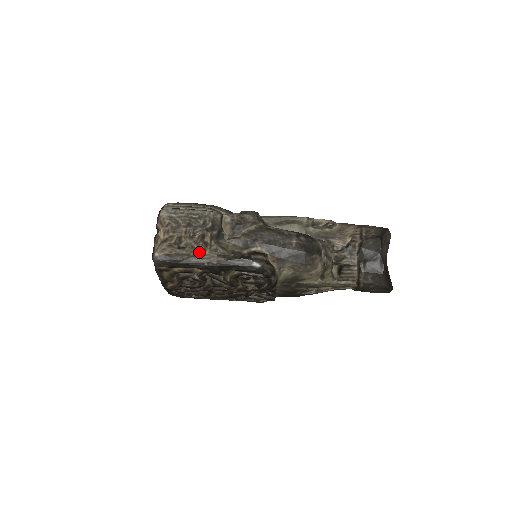
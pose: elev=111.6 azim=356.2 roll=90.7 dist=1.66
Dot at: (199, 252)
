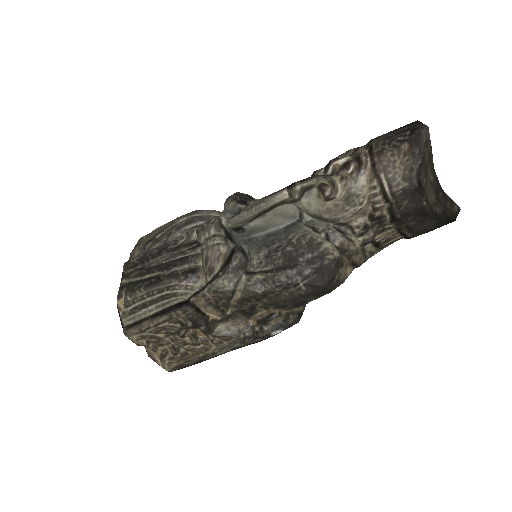
Dot at: (205, 351)
